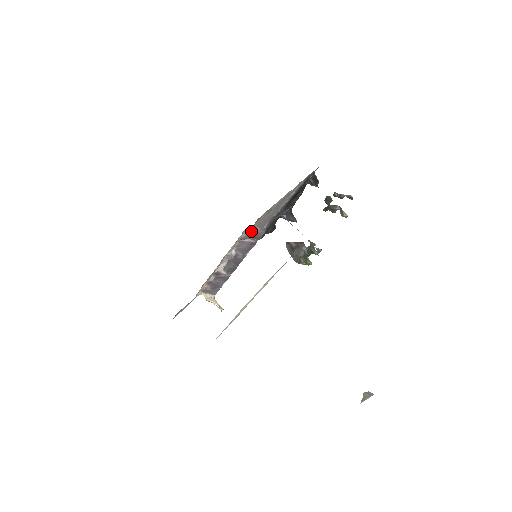
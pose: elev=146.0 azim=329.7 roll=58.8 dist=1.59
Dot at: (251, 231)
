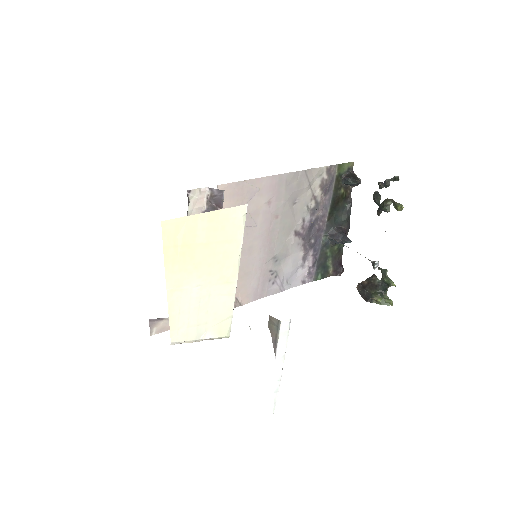
Dot at: (210, 198)
